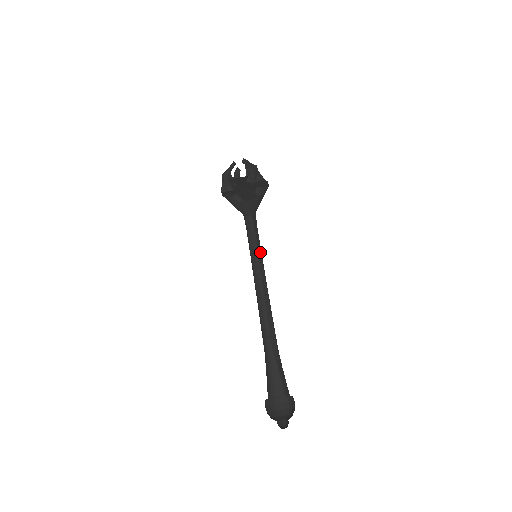
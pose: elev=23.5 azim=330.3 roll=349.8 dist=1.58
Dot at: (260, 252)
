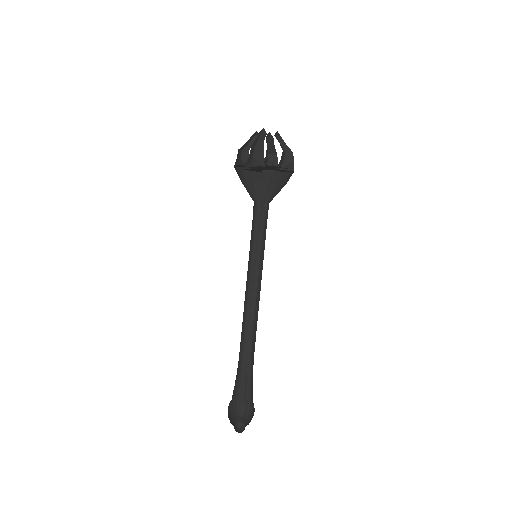
Dot at: (259, 251)
